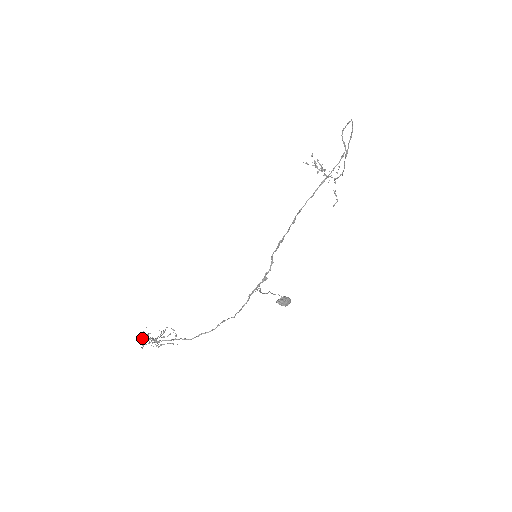
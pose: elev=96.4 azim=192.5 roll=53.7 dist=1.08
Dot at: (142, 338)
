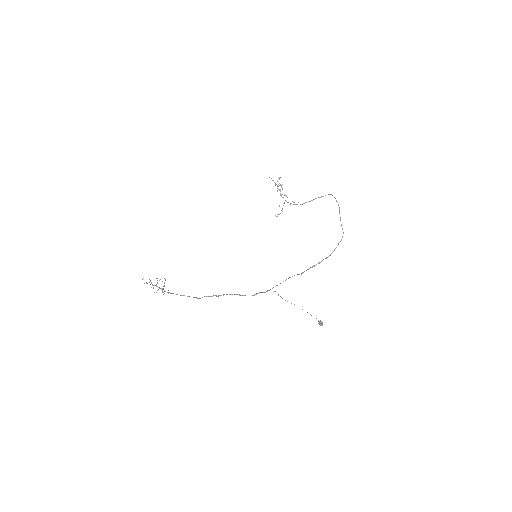
Dot at: (147, 283)
